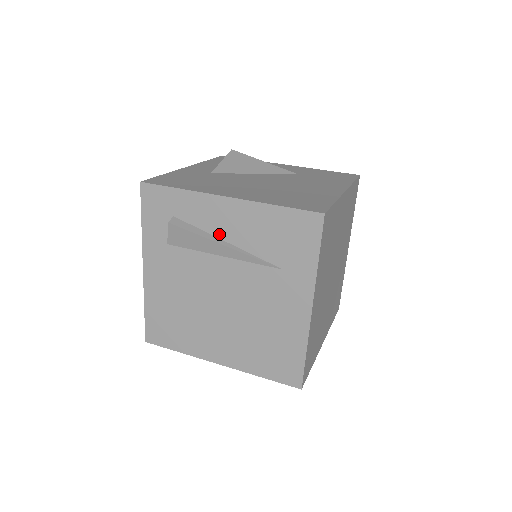
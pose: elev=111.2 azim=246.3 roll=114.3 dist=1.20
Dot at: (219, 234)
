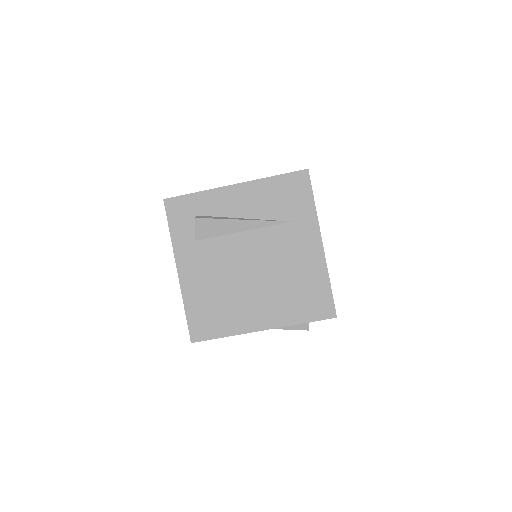
Dot at: (236, 215)
